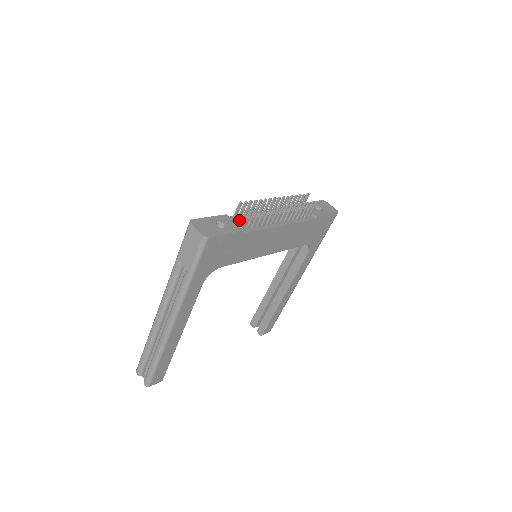
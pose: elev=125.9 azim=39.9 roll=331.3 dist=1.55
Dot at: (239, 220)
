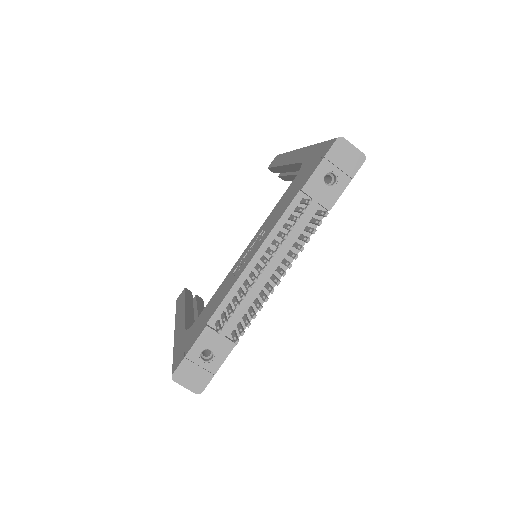
Dot at: (224, 326)
